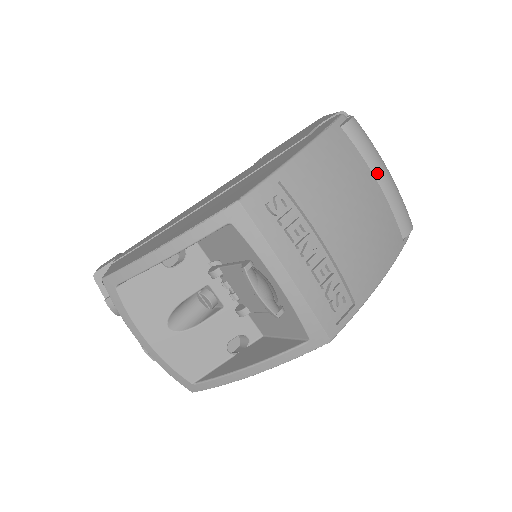
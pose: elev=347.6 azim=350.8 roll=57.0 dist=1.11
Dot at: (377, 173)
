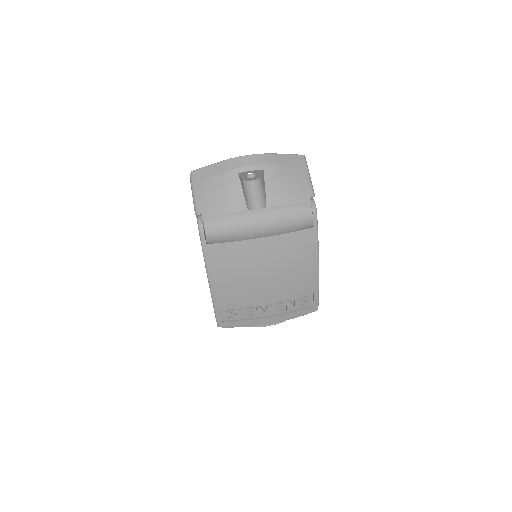
Dot at: (254, 236)
